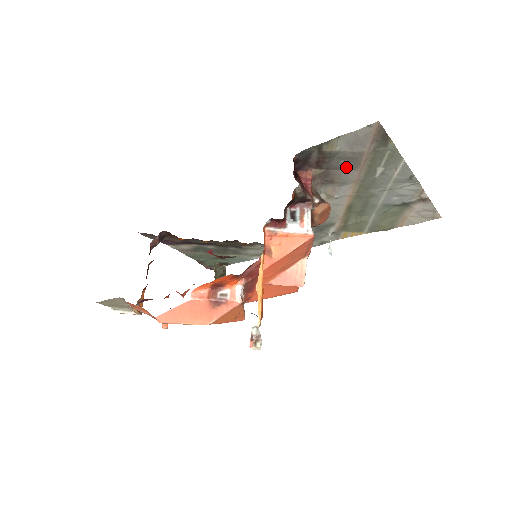
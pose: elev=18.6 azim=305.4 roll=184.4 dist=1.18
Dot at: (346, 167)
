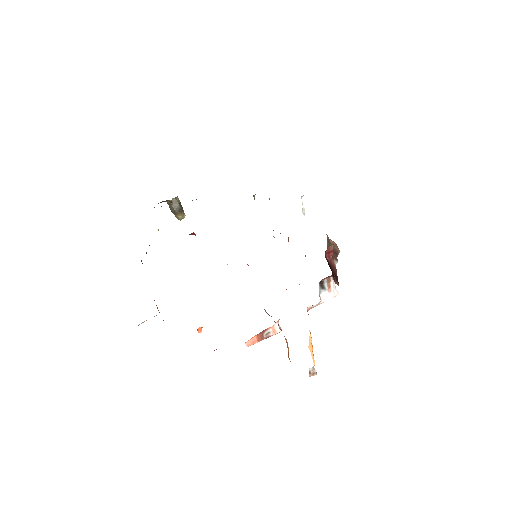
Dot at: occluded
